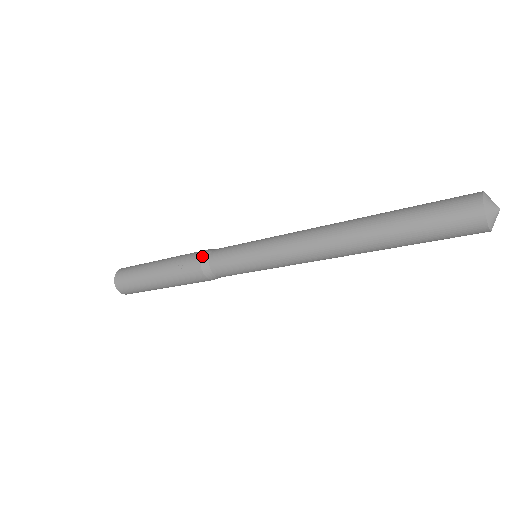
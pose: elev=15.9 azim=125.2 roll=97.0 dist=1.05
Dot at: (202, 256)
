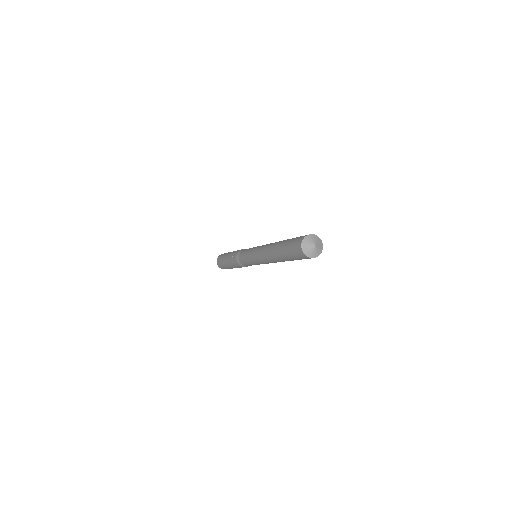
Dot at: (237, 253)
